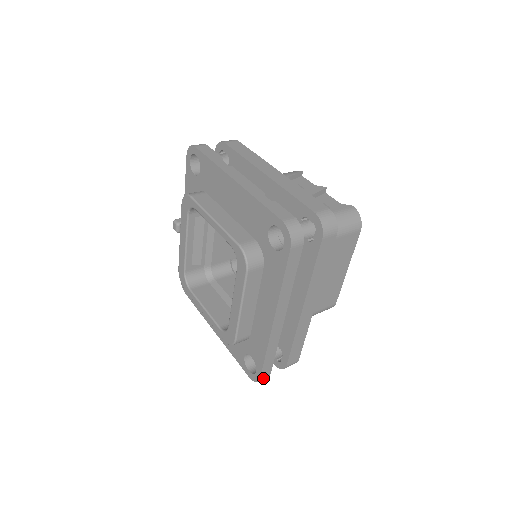
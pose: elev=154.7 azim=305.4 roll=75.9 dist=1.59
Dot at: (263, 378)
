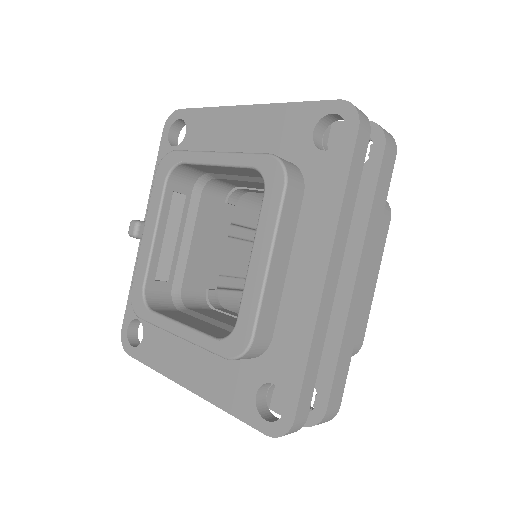
Dot at: (297, 423)
